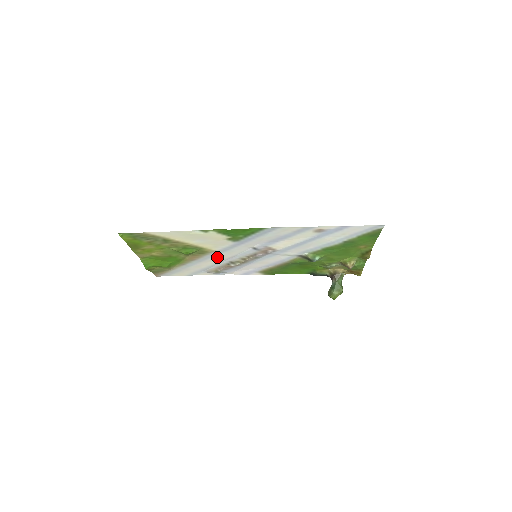
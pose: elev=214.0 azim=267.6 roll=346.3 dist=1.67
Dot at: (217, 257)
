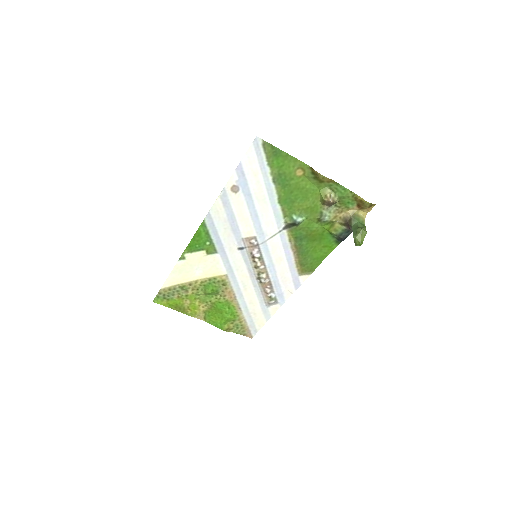
Dot at: (241, 281)
